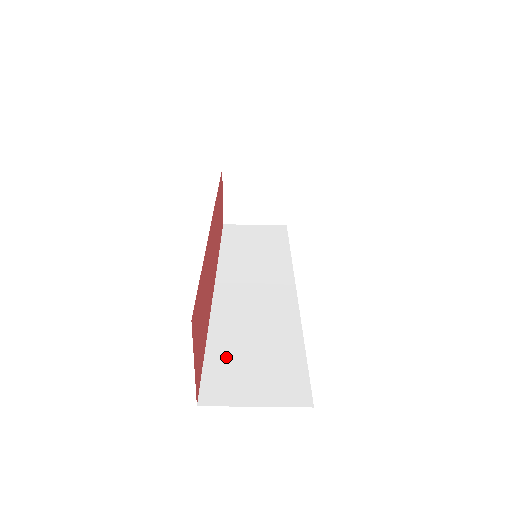
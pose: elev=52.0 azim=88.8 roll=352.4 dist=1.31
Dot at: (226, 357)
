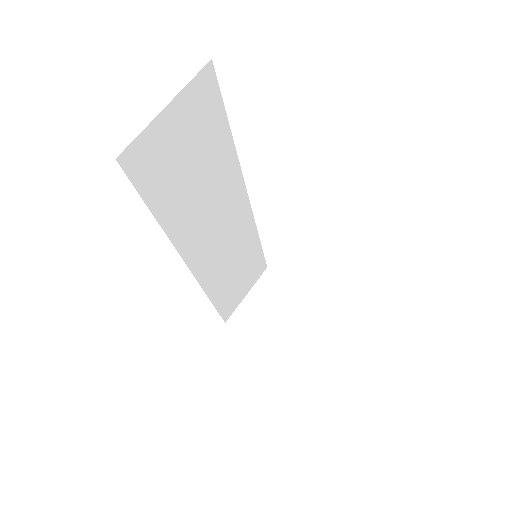
Dot at: occluded
